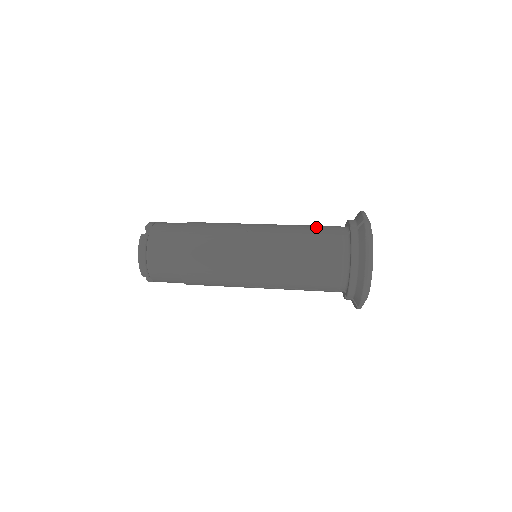
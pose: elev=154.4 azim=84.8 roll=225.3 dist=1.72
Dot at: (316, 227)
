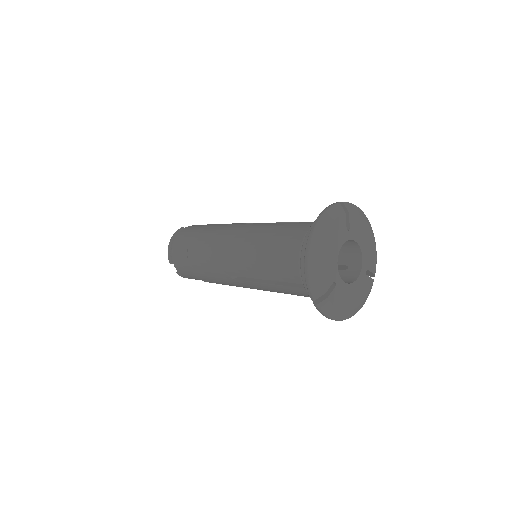
Dot at: occluded
